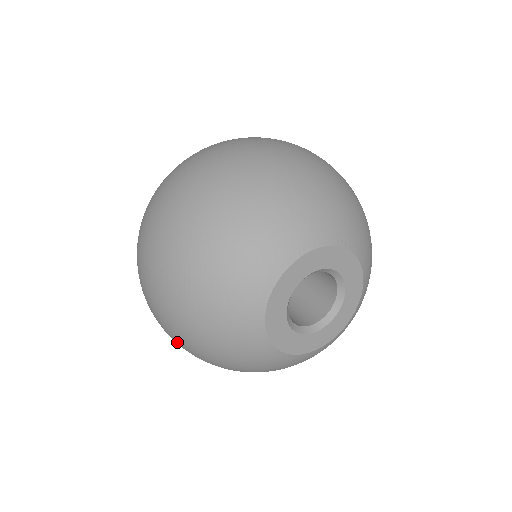
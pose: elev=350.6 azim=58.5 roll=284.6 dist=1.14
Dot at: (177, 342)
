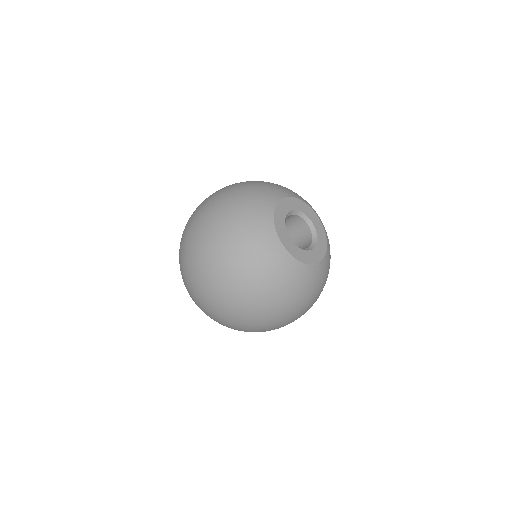
Dot at: (224, 290)
